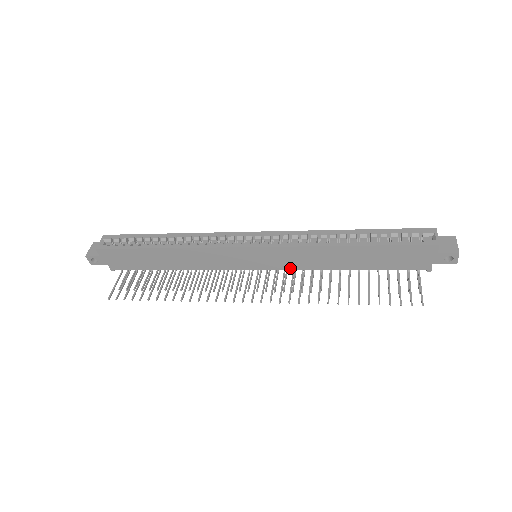
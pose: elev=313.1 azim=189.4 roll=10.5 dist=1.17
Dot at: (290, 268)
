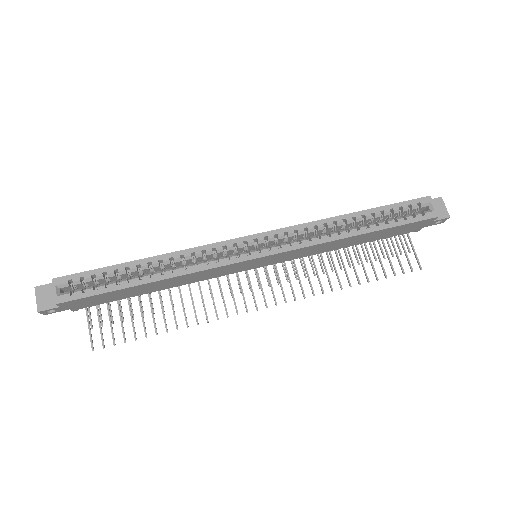
Dot at: (293, 259)
